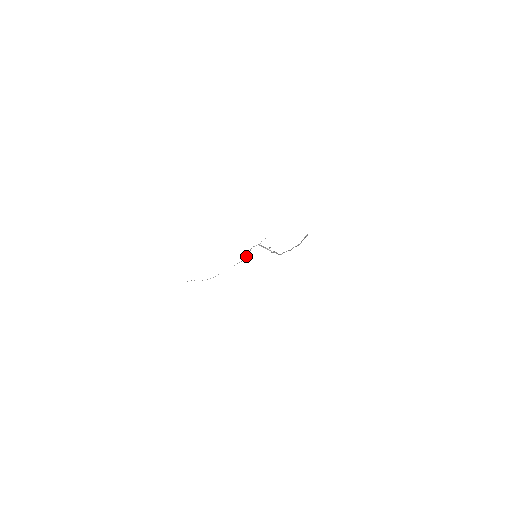
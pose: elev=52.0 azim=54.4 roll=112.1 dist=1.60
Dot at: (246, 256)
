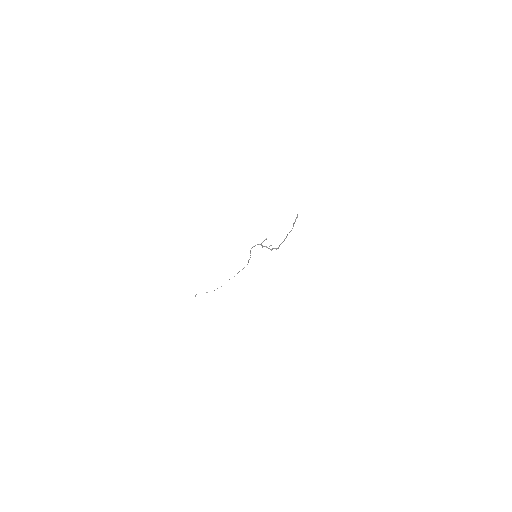
Dot at: (248, 260)
